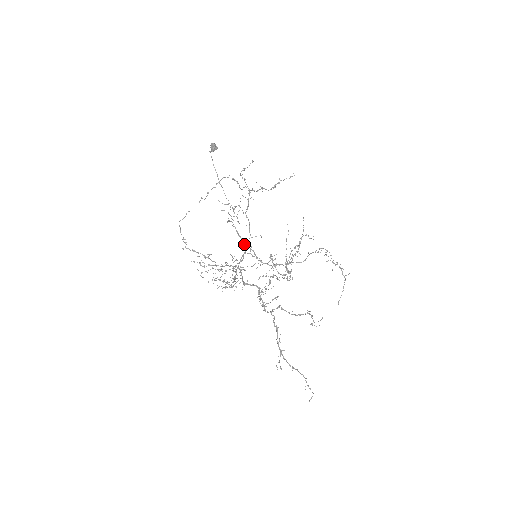
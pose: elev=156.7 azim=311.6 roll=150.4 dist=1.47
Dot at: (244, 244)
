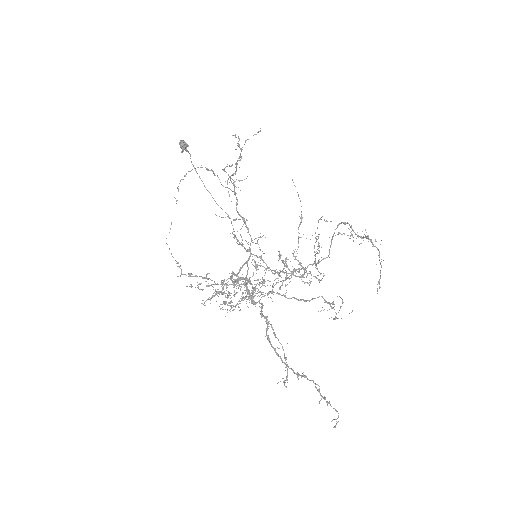
Dot at: occluded
